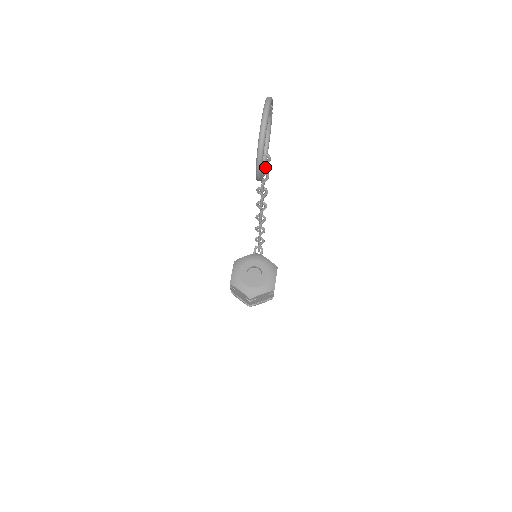
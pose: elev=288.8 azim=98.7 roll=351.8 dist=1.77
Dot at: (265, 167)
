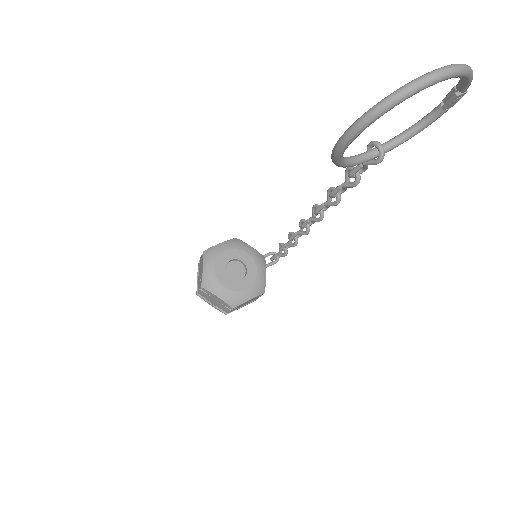
Dot at: (365, 169)
